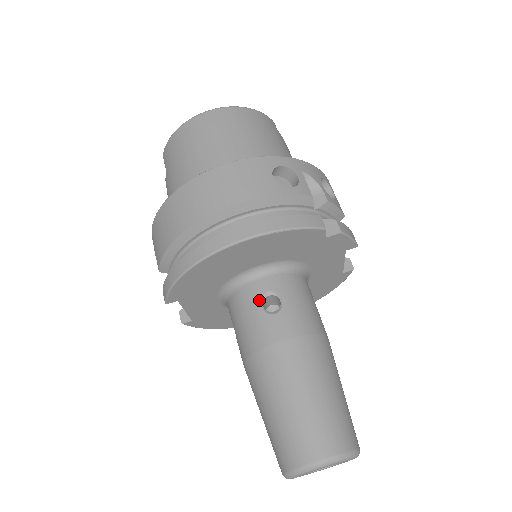
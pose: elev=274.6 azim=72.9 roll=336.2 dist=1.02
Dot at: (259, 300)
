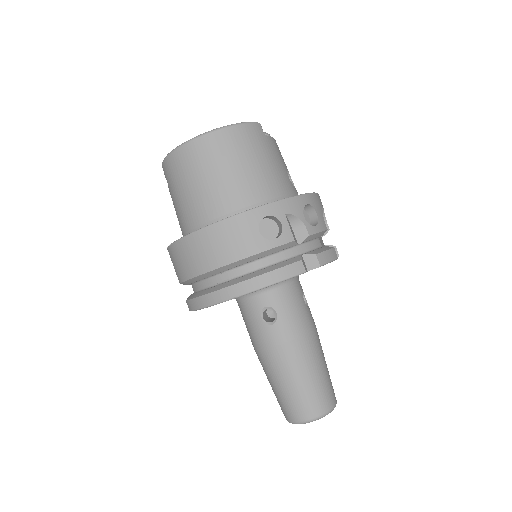
Dot at: (259, 313)
